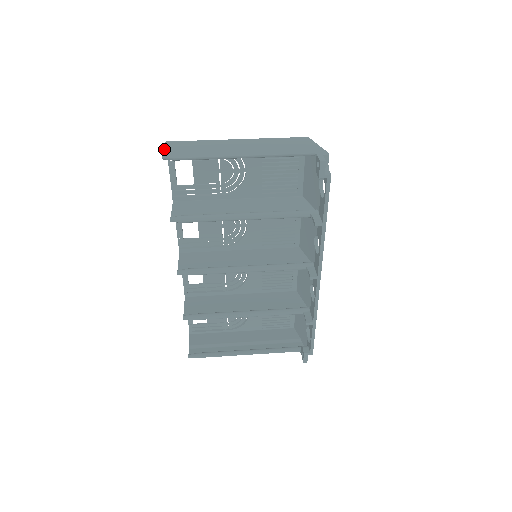
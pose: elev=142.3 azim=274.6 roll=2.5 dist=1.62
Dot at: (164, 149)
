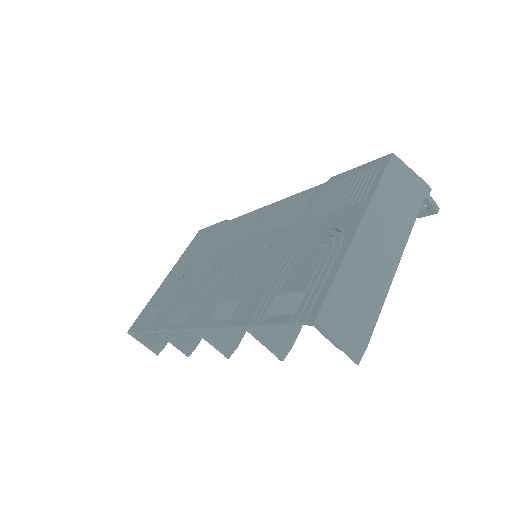
Dot at: (338, 344)
